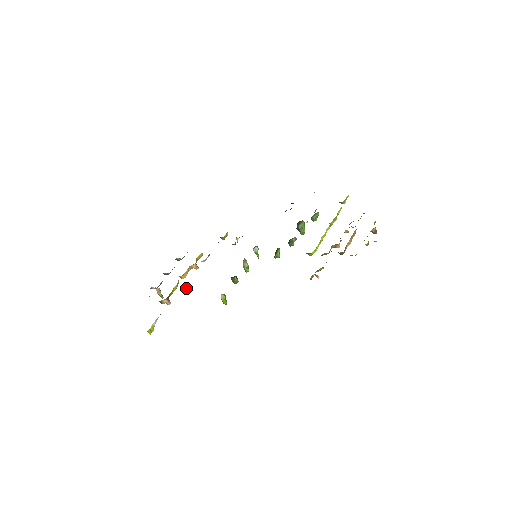
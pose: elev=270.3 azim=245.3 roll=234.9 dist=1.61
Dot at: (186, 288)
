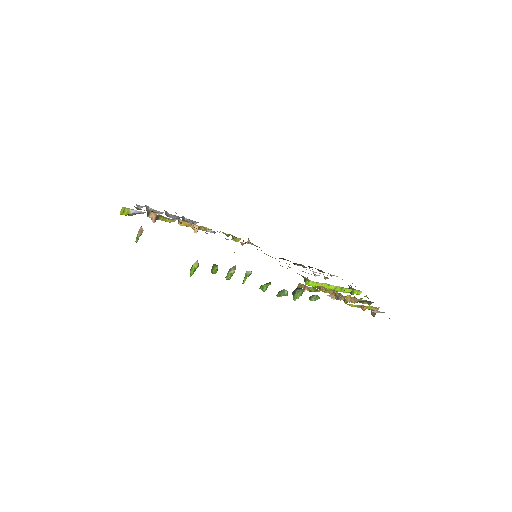
Dot at: (180, 222)
